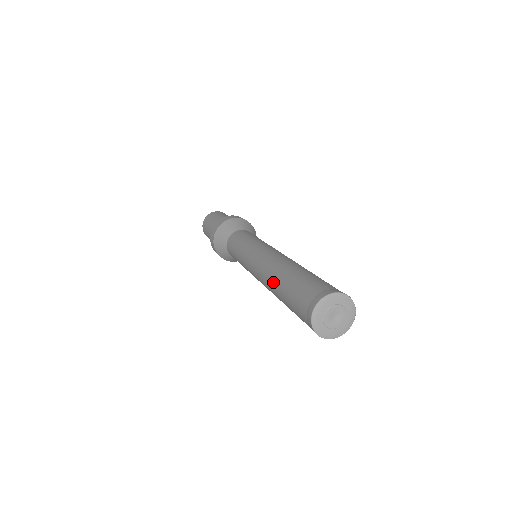
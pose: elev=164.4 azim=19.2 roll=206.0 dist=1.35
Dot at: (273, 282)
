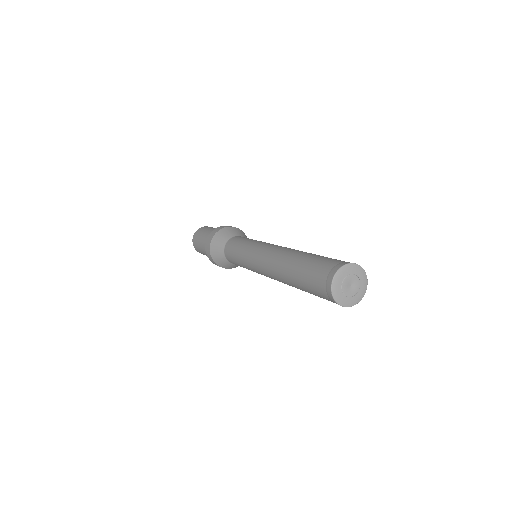
Dot at: (291, 255)
